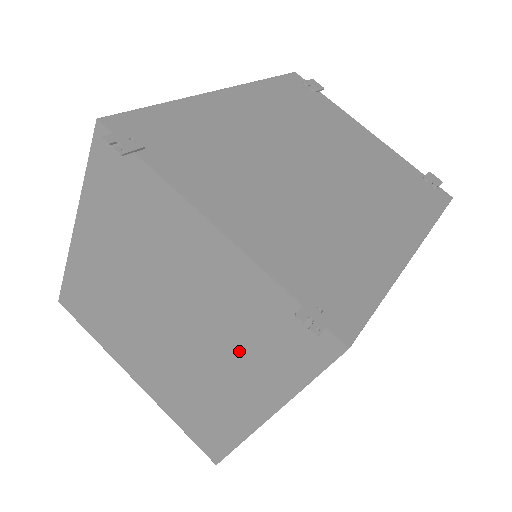
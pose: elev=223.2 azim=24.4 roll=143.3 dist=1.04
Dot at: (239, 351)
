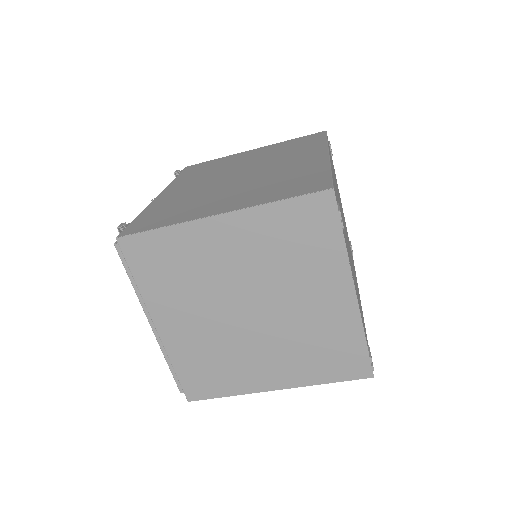
Dot at: (297, 352)
